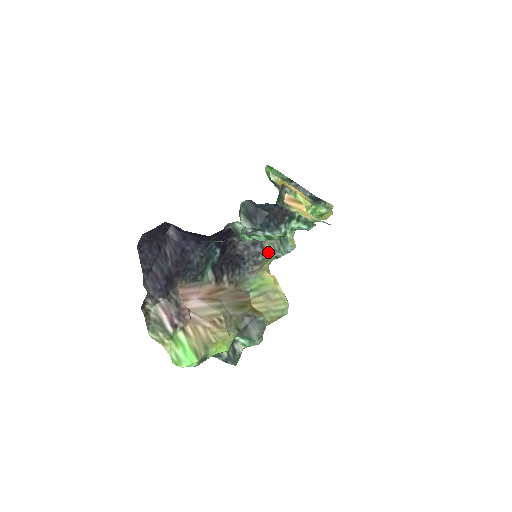
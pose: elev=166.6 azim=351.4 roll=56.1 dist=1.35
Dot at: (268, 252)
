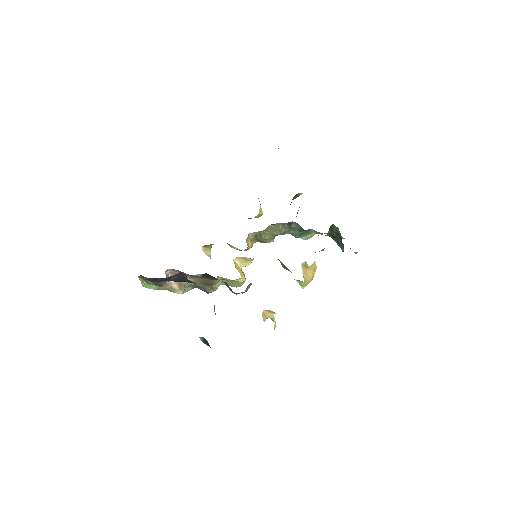
Dot at: occluded
